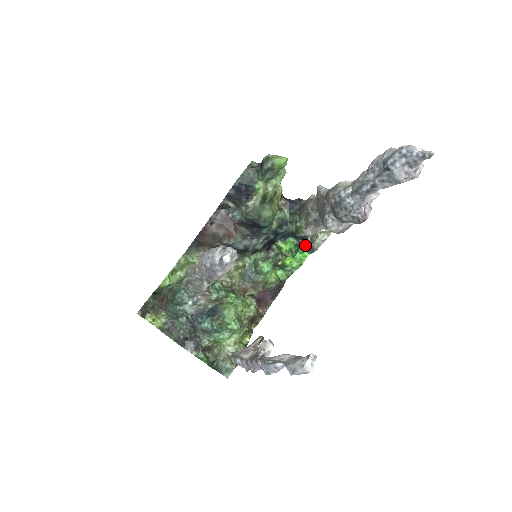
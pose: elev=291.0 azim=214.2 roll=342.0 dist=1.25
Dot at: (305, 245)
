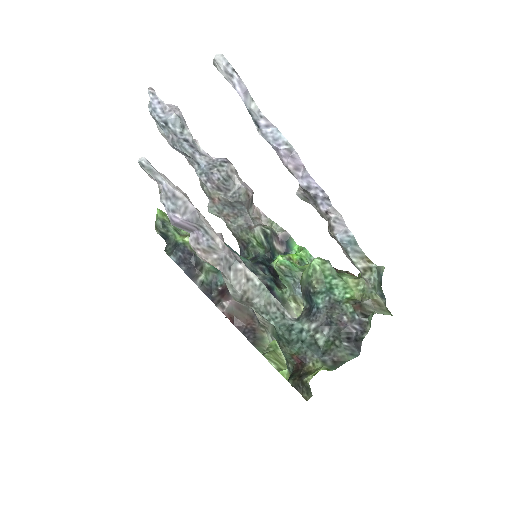
Dot at: (283, 244)
